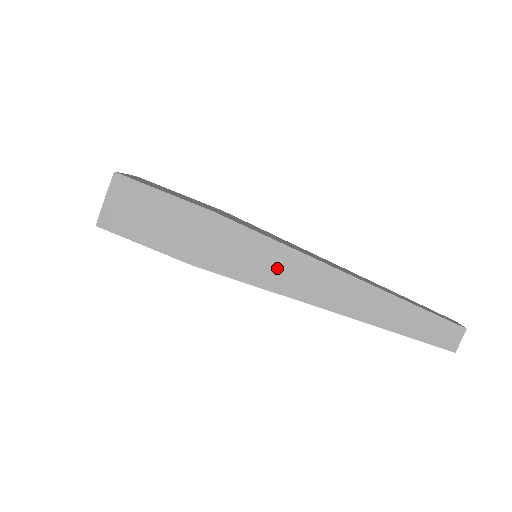
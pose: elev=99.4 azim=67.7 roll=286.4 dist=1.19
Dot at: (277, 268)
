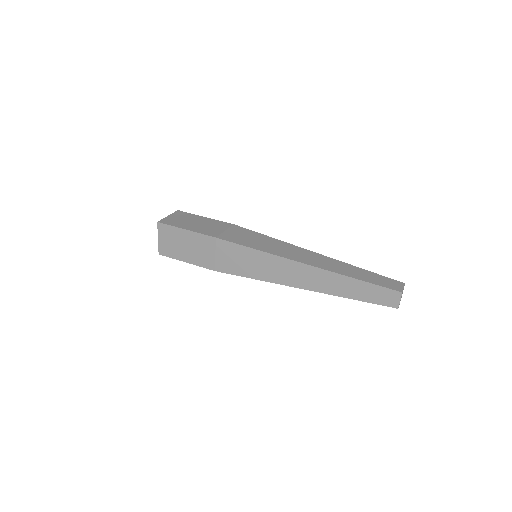
Dot at: (272, 246)
